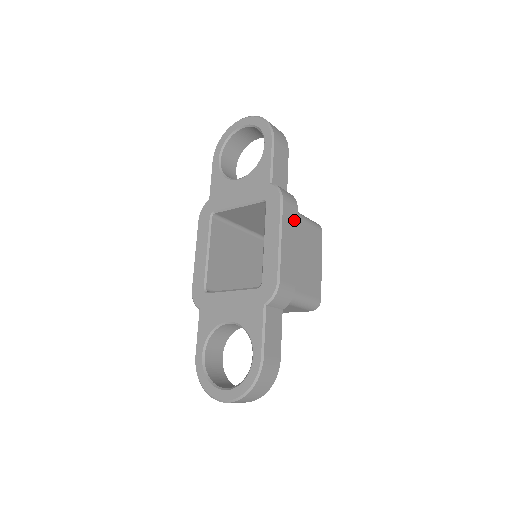
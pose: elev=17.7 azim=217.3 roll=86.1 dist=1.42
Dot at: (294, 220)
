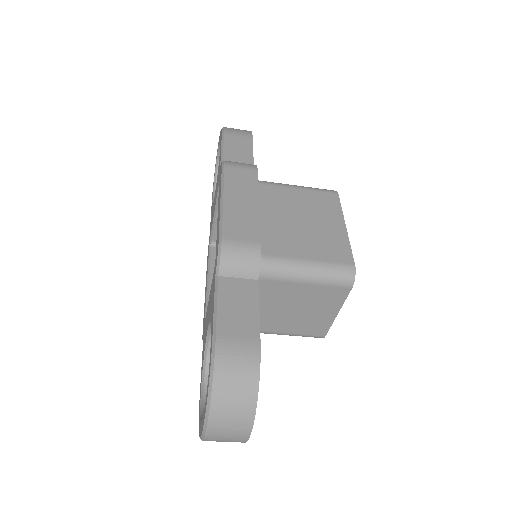
Dot at: (250, 180)
